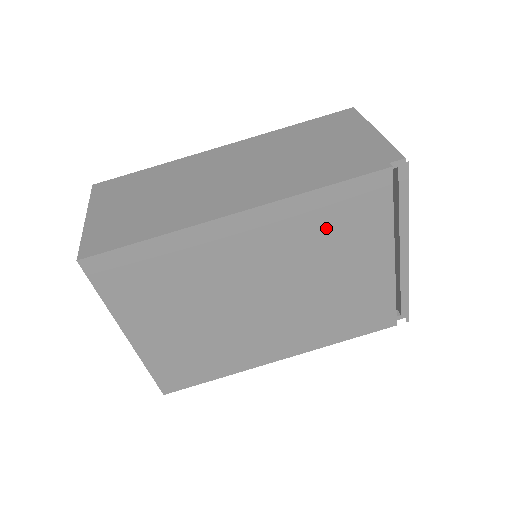
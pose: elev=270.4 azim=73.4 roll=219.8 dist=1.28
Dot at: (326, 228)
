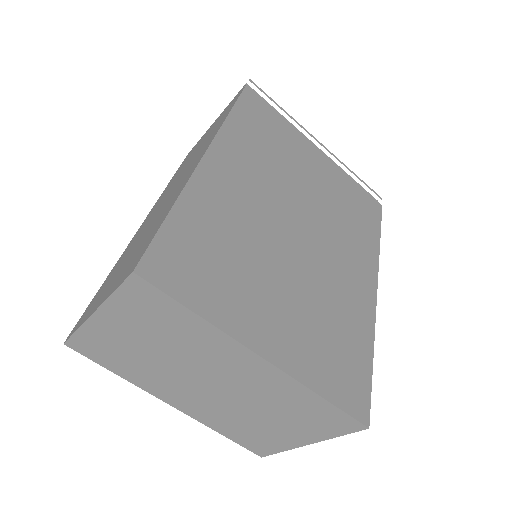
Dot at: (264, 142)
